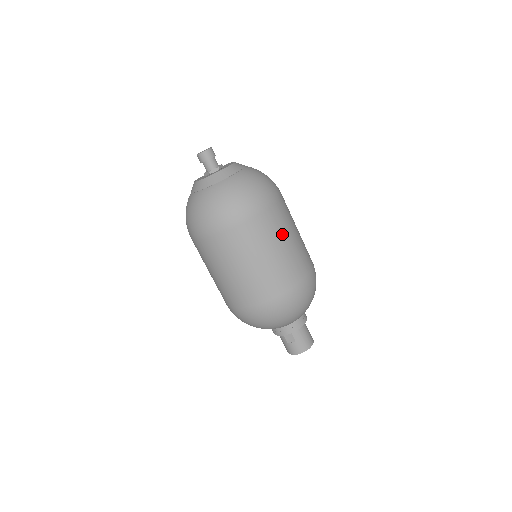
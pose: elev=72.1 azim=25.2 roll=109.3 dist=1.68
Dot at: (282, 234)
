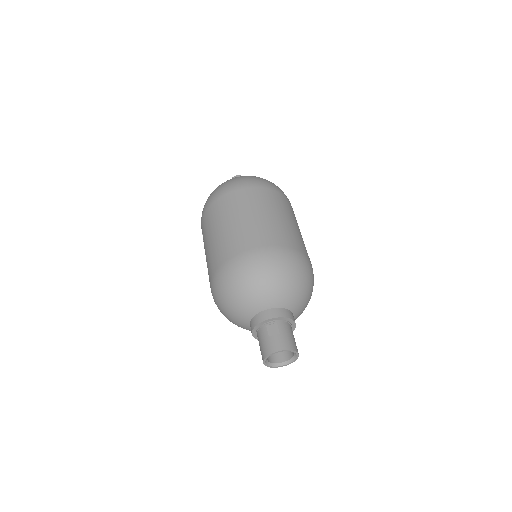
Dot at: (292, 217)
